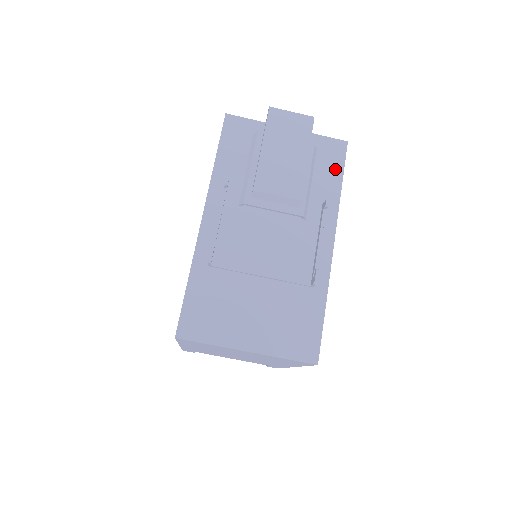
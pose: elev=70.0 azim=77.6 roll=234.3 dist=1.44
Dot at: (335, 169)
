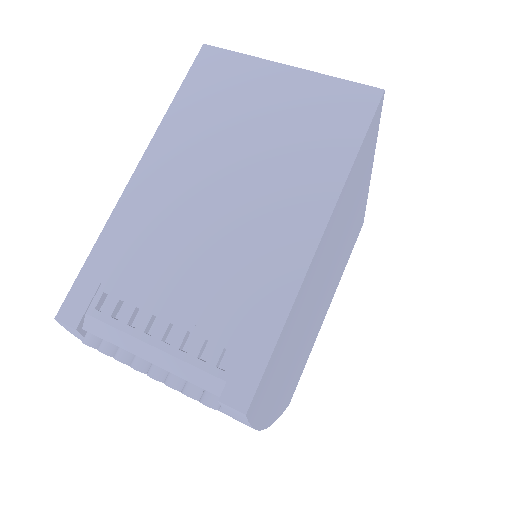
Dot at: occluded
